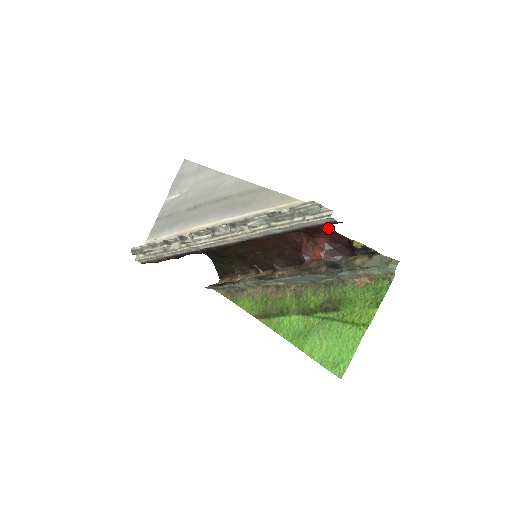
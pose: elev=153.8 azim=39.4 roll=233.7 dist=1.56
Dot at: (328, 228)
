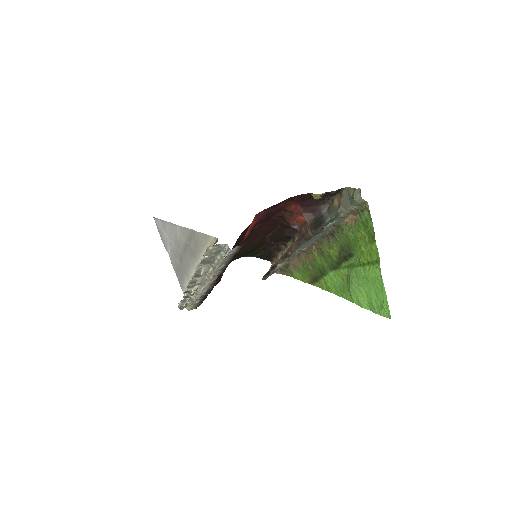
Dot at: (281, 203)
